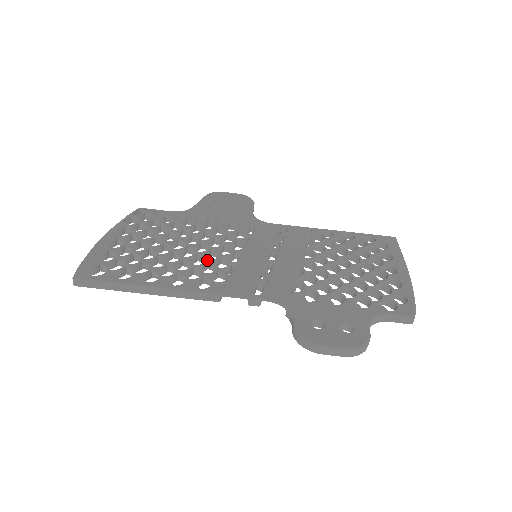
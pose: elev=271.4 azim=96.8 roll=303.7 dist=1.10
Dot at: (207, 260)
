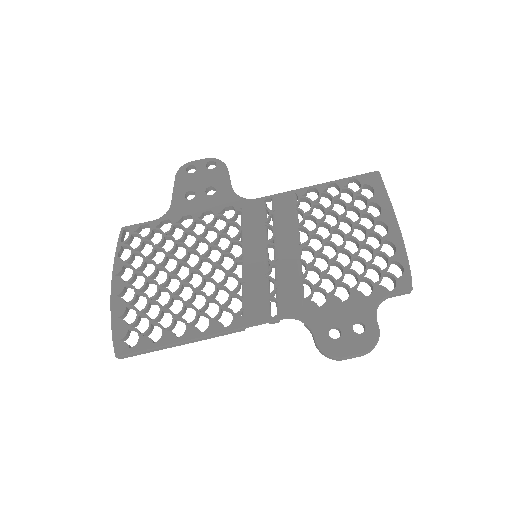
Dot at: (216, 285)
